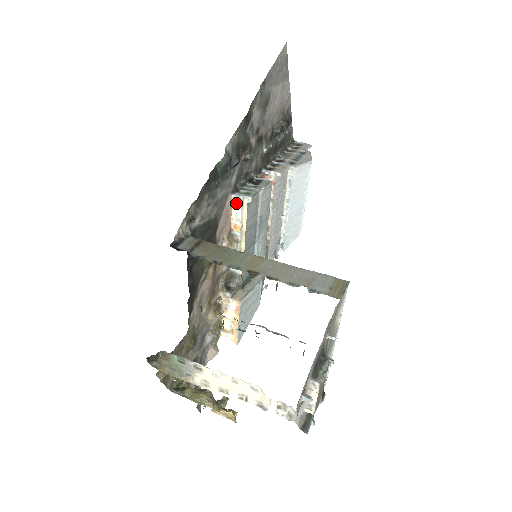
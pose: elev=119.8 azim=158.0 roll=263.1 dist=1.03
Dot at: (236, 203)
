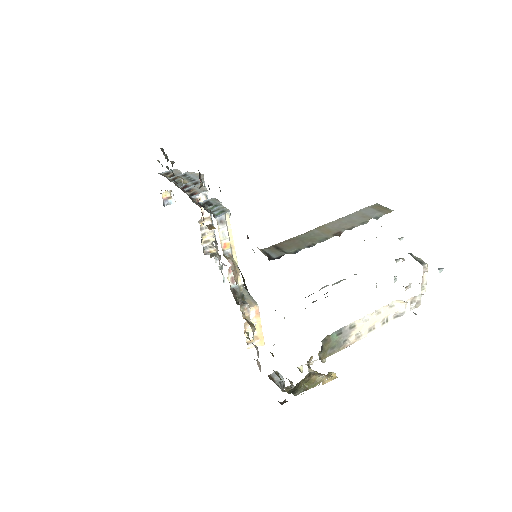
Dot at: (220, 224)
